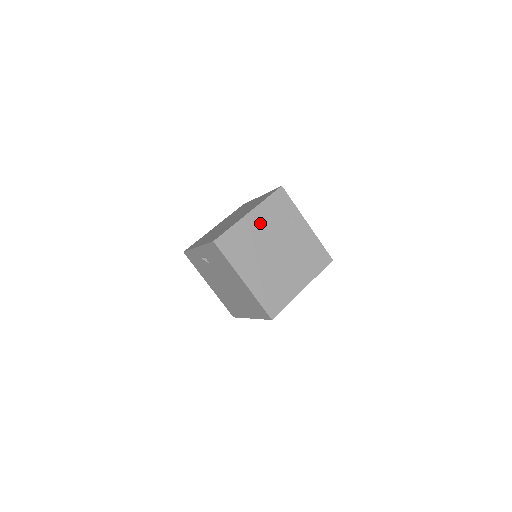
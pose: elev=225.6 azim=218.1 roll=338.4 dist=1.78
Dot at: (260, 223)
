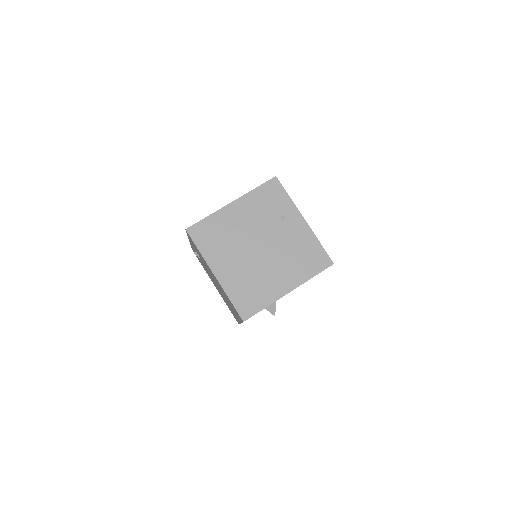
Dot at: (243, 214)
